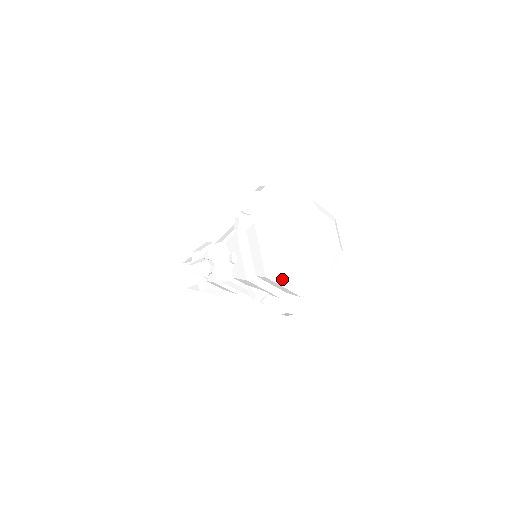
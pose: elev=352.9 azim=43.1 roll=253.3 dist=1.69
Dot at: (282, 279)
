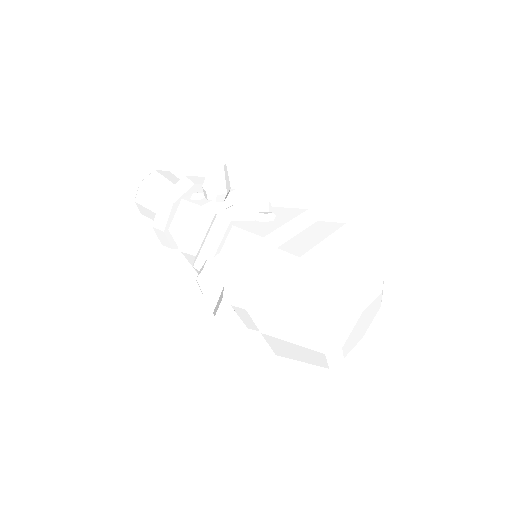
Dot at: (301, 284)
